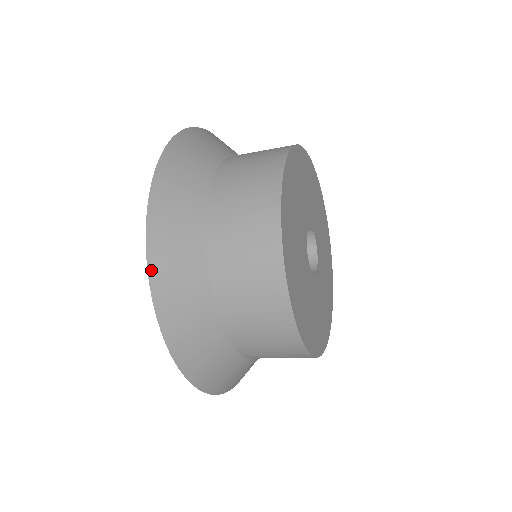
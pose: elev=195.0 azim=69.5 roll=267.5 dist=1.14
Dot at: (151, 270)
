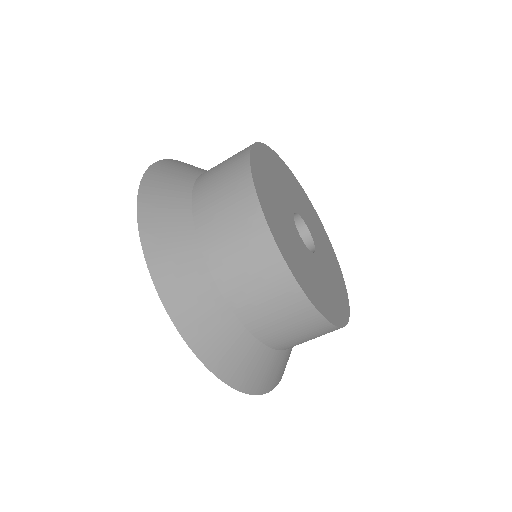
Dot at: (158, 285)
